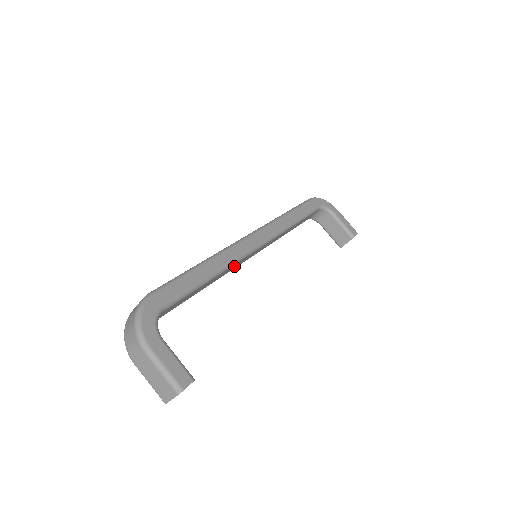
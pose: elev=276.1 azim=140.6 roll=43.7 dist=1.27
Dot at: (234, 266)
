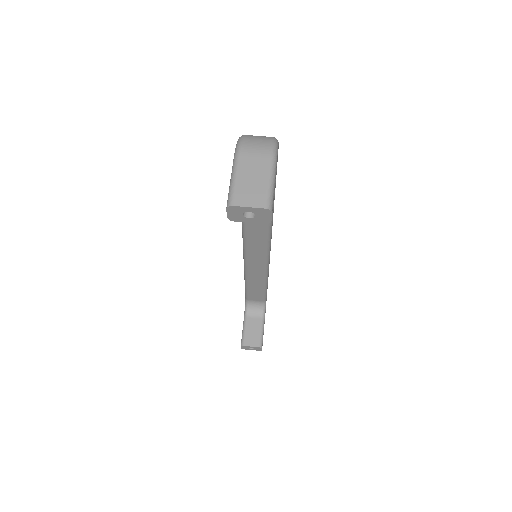
Dot at: (257, 236)
